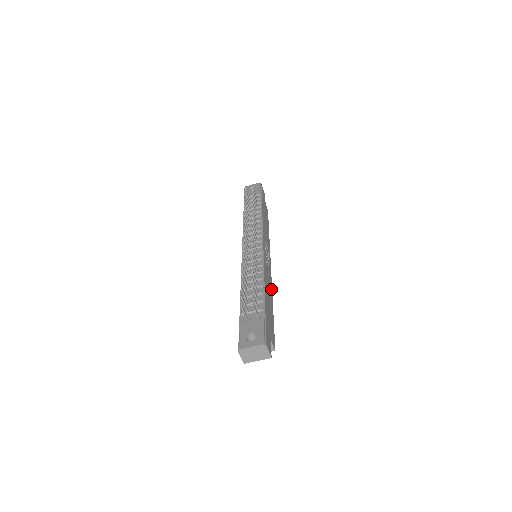
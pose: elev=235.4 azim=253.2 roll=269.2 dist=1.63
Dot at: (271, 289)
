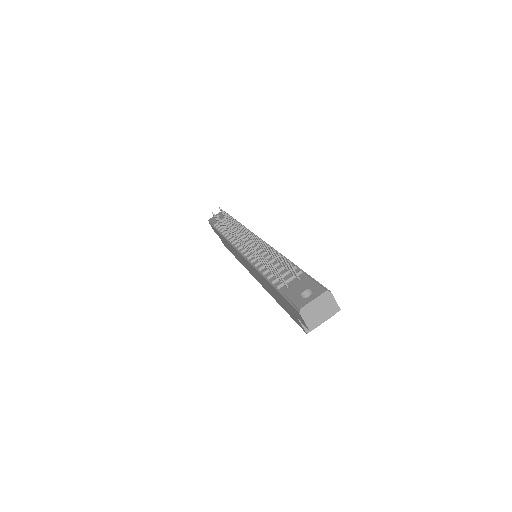
Dot at: occluded
